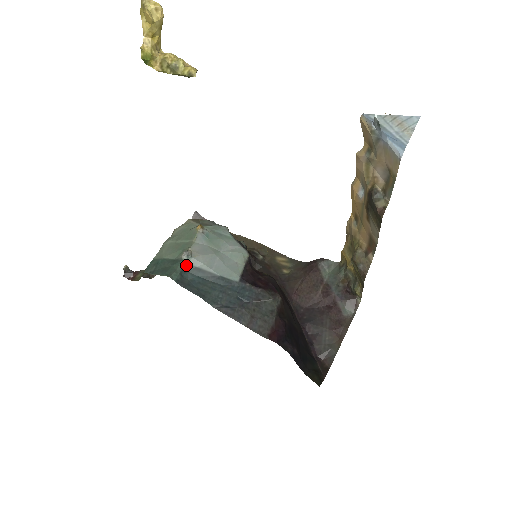
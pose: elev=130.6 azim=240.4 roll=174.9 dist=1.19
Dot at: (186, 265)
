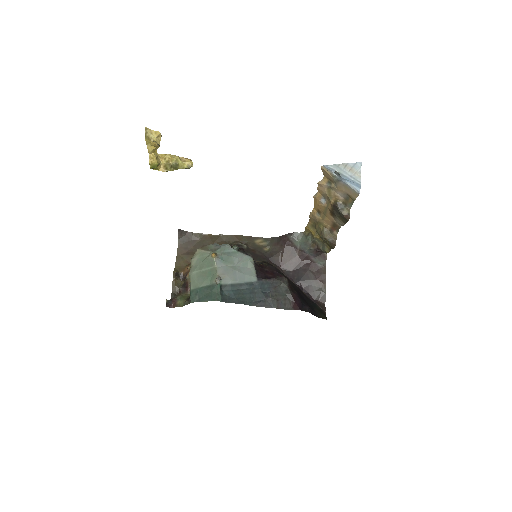
Dot at: (220, 286)
